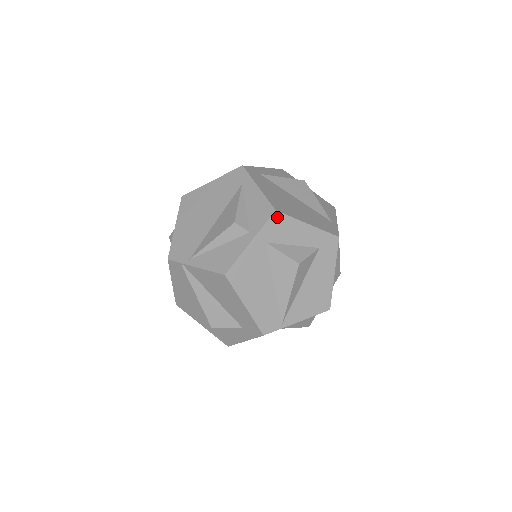
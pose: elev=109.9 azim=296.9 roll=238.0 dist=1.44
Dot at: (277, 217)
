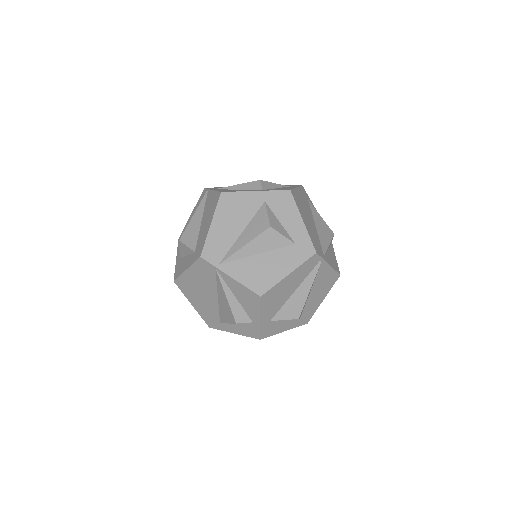
Dot at: (287, 195)
